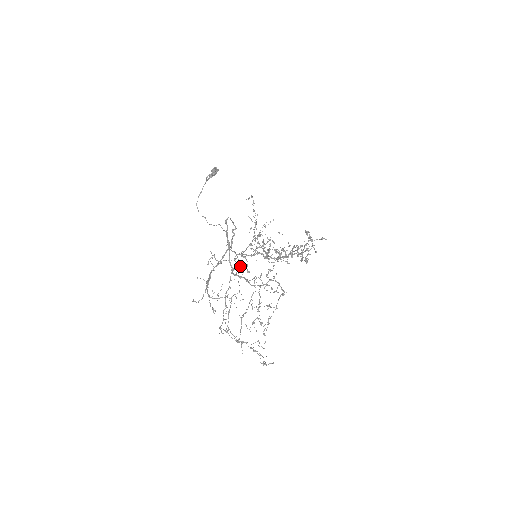
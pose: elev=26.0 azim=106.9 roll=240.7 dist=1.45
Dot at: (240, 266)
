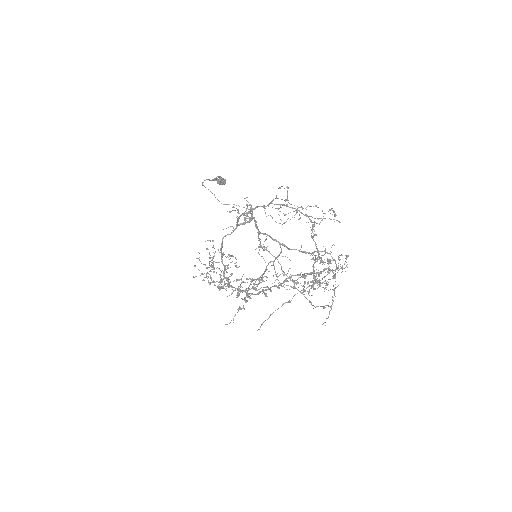
Dot at: (230, 256)
